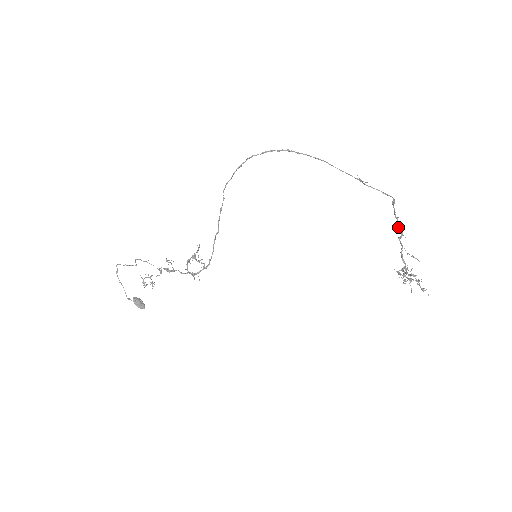
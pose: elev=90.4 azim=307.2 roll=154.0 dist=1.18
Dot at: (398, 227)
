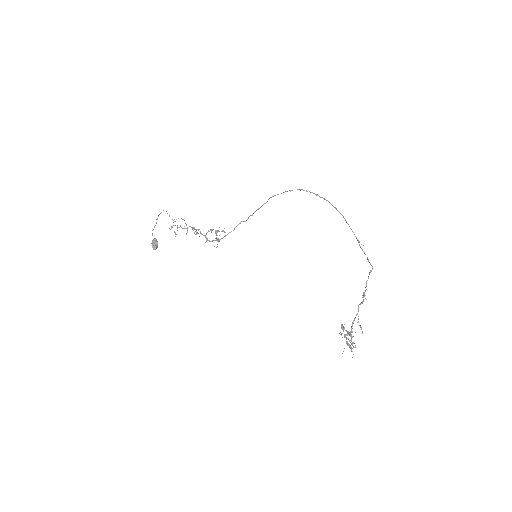
Dot at: (363, 293)
